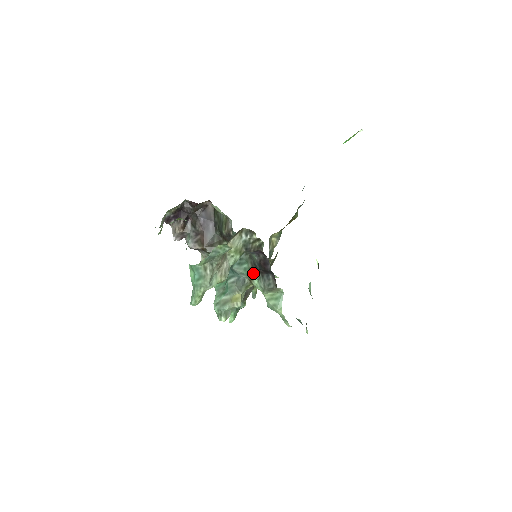
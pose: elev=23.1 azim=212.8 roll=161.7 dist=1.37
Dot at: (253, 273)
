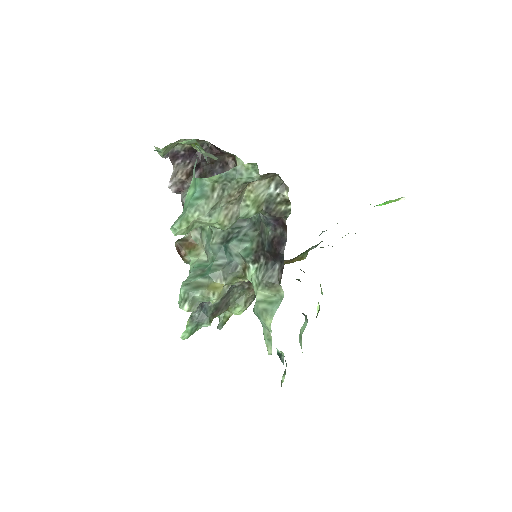
Dot at: (255, 256)
